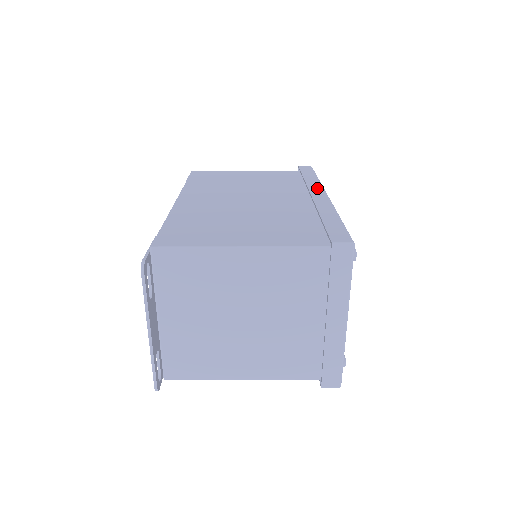
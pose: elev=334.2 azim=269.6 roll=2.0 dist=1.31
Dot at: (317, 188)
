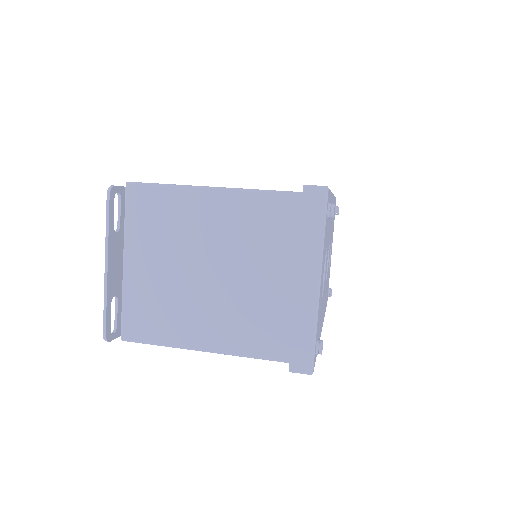
Dot at: occluded
